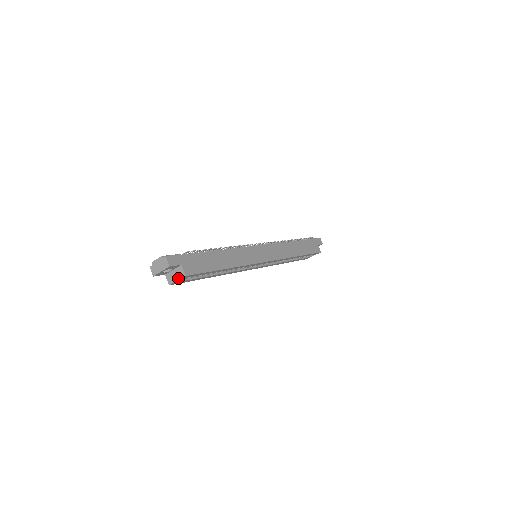
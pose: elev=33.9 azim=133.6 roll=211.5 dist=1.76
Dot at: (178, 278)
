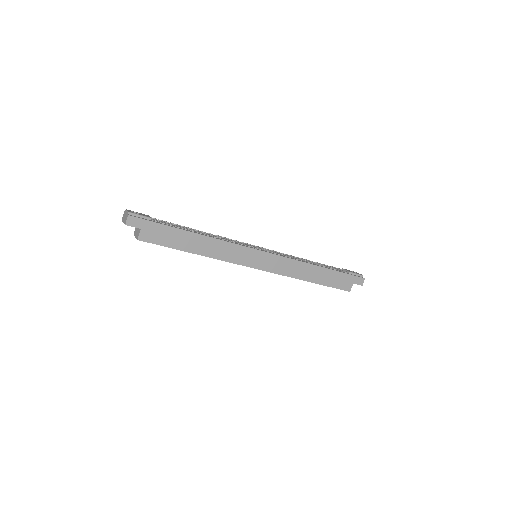
Dot at: (136, 236)
